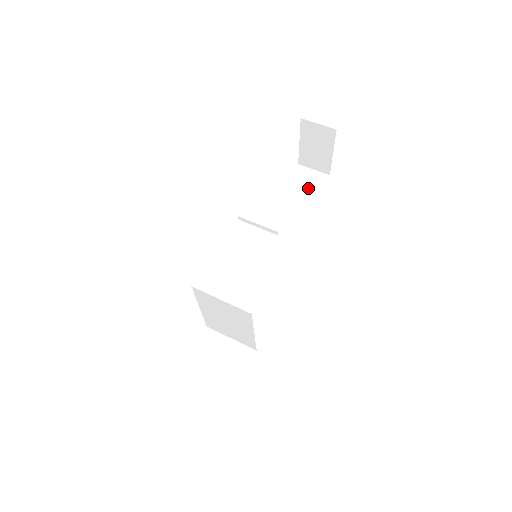
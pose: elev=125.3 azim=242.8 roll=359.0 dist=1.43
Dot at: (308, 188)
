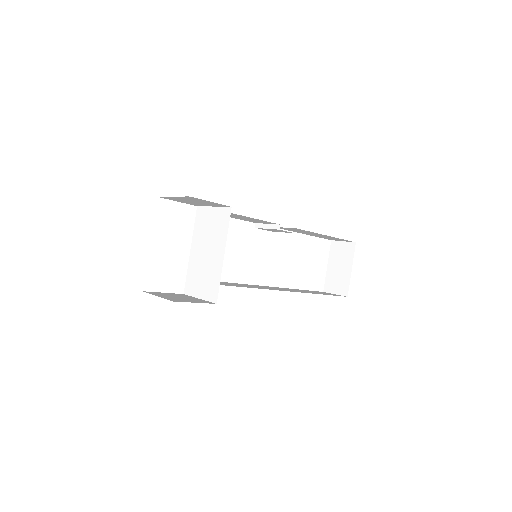
Dot at: (325, 293)
